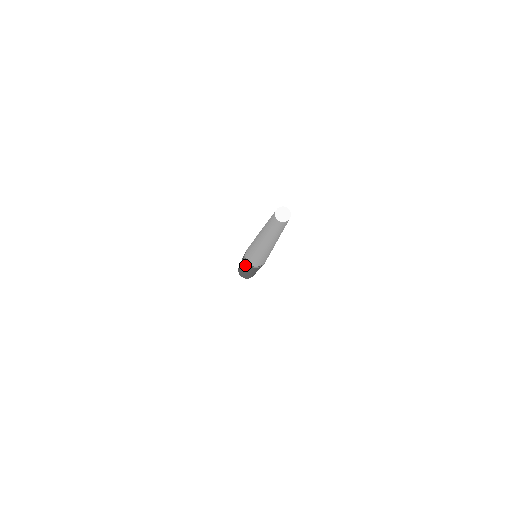
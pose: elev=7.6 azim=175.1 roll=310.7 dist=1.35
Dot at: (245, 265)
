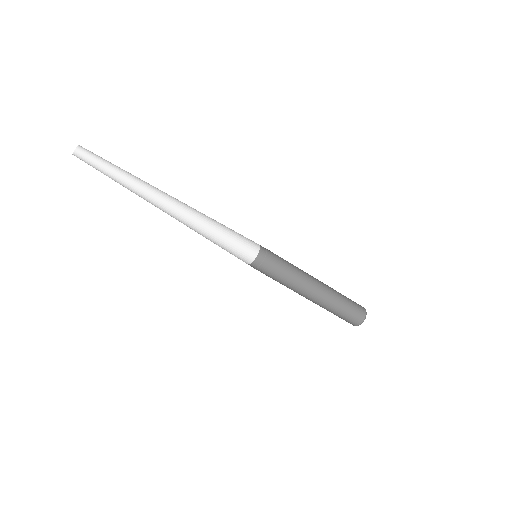
Dot at: (273, 277)
